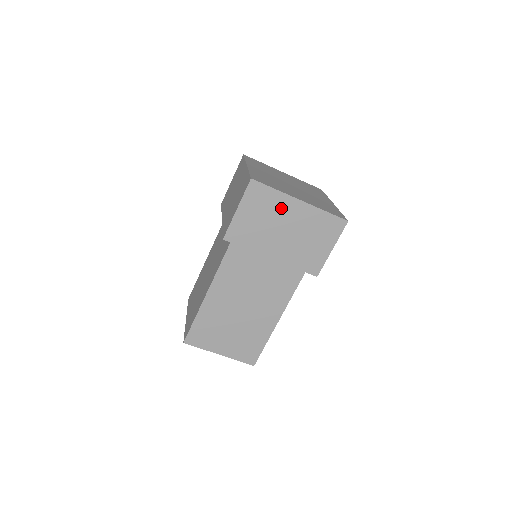
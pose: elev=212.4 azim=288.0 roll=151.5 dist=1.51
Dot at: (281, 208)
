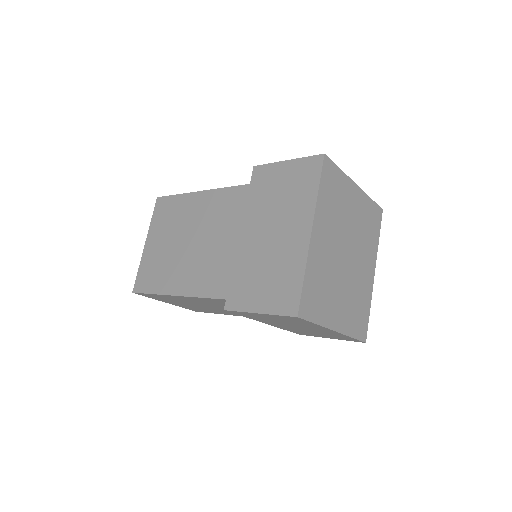
Dot at: (309, 326)
